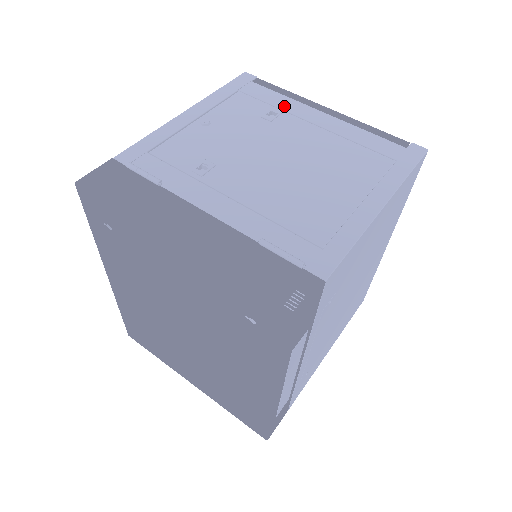
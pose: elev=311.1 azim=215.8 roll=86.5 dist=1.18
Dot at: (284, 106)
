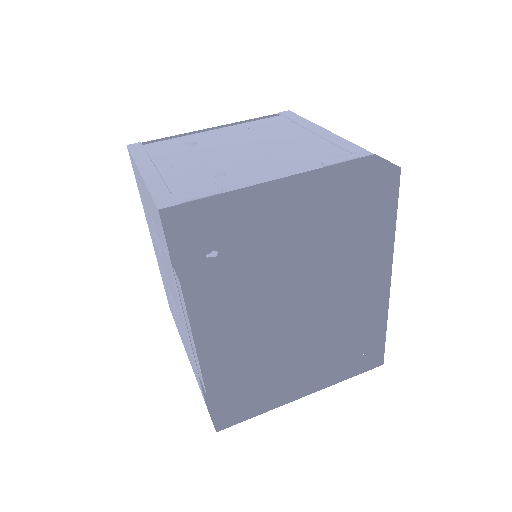
Dot at: (189, 139)
